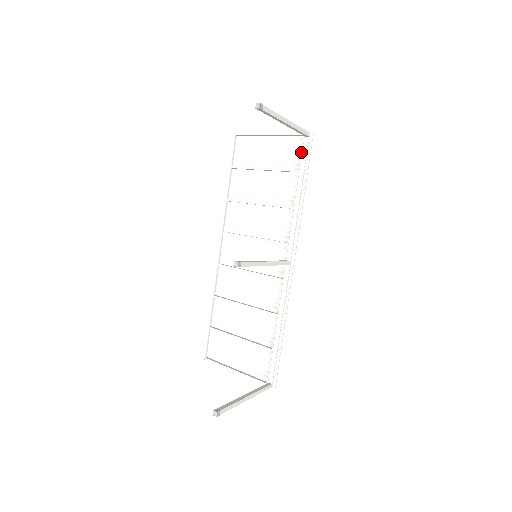
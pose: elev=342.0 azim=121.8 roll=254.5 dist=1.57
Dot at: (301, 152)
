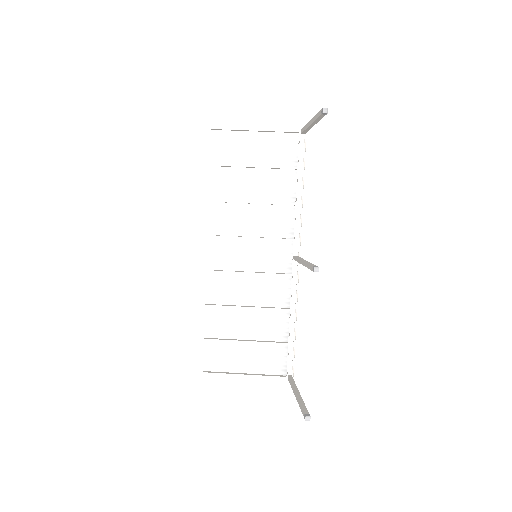
Dot at: (298, 150)
